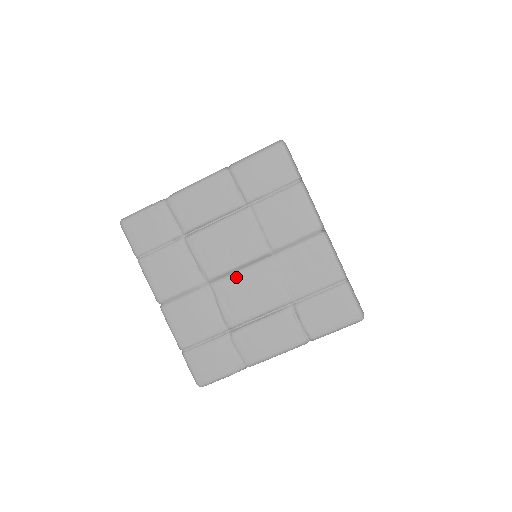
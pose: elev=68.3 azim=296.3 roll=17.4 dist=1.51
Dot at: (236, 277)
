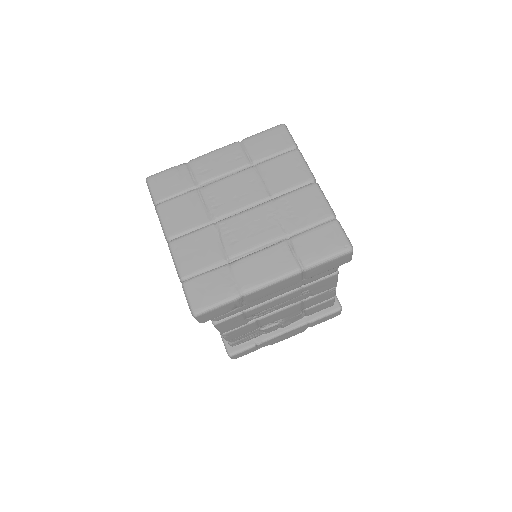
Dot at: (239, 216)
